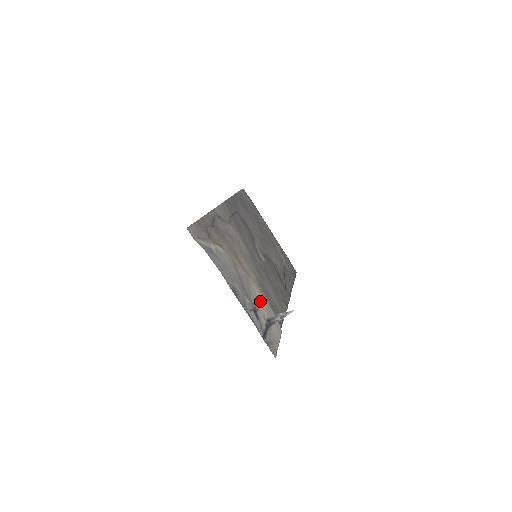
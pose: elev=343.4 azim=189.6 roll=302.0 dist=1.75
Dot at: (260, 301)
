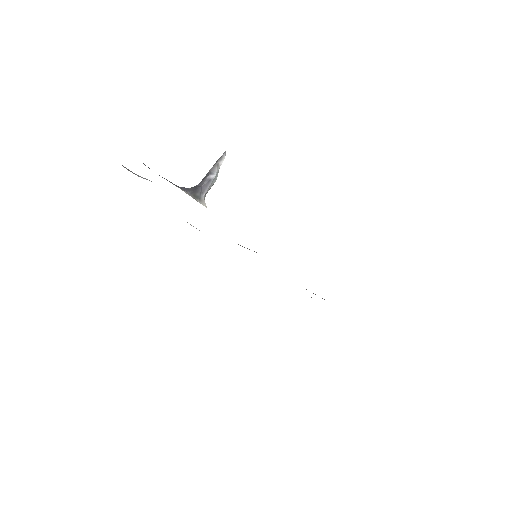
Dot at: occluded
